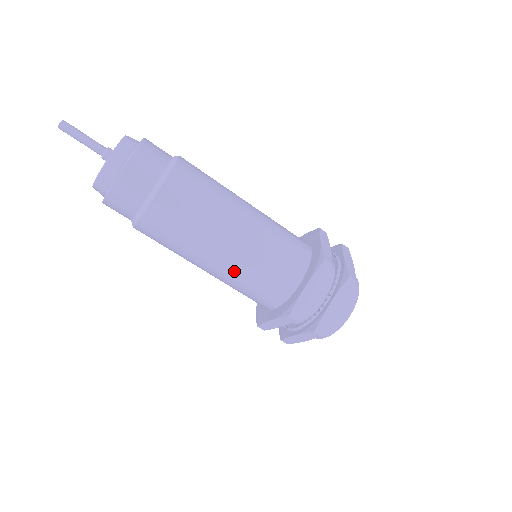
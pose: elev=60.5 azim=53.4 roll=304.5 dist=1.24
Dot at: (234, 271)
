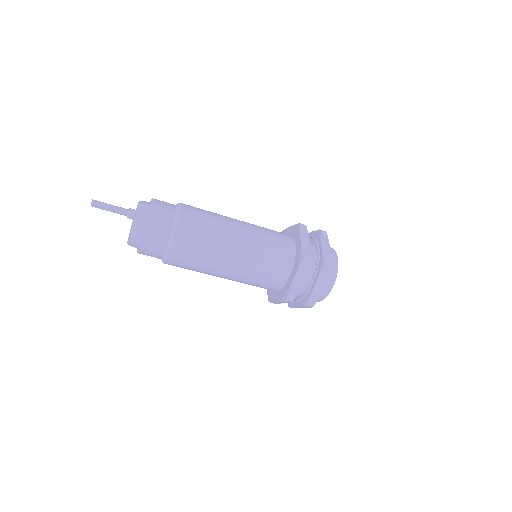
Dot at: (241, 278)
